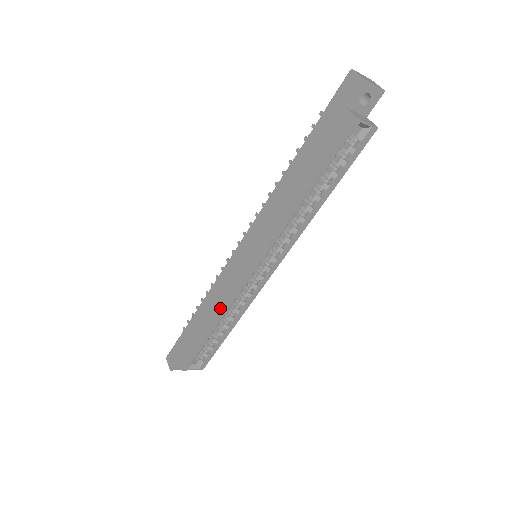
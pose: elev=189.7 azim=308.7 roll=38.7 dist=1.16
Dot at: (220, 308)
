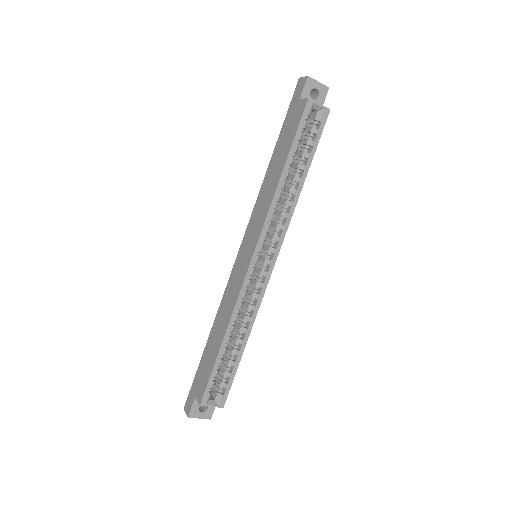
Dot at: (229, 314)
